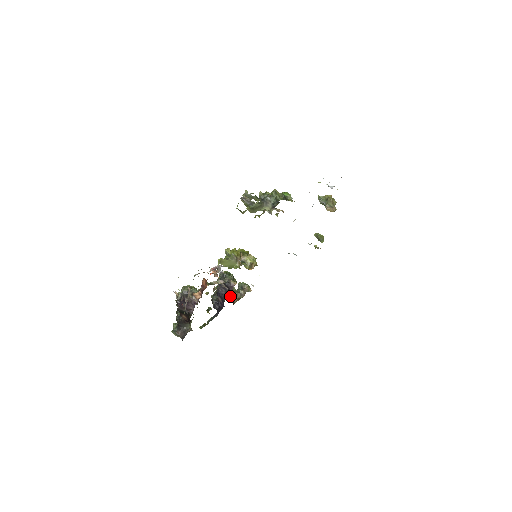
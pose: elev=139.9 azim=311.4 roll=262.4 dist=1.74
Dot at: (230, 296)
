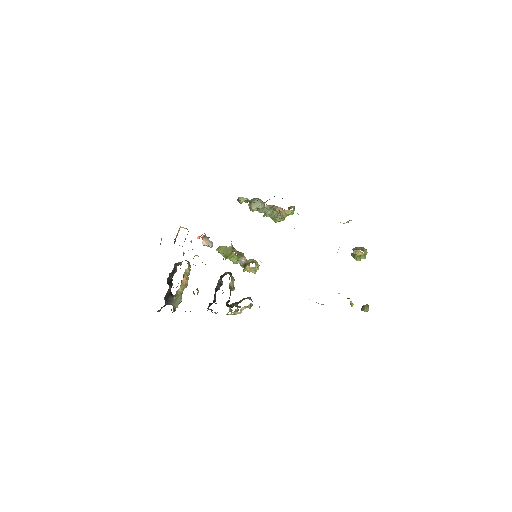
Dot at: occluded
